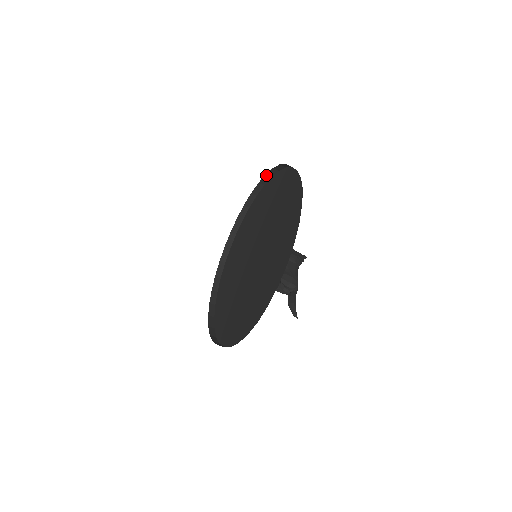
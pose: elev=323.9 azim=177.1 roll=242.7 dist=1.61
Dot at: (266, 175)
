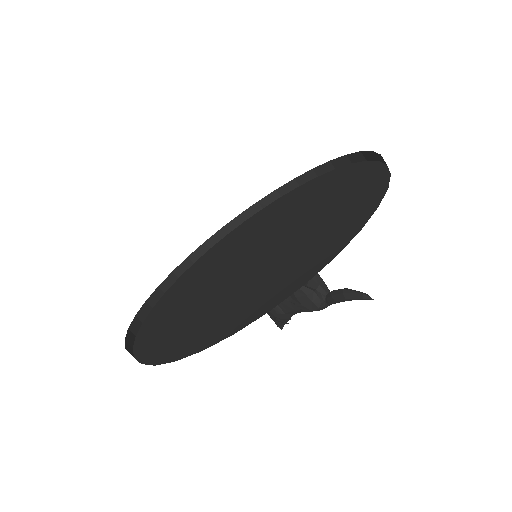
Dot at: (239, 216)
